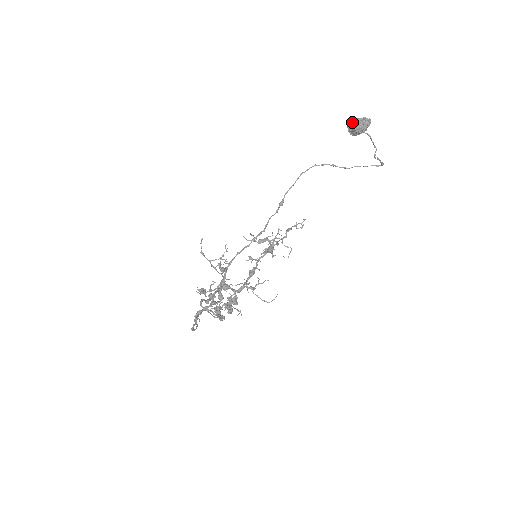
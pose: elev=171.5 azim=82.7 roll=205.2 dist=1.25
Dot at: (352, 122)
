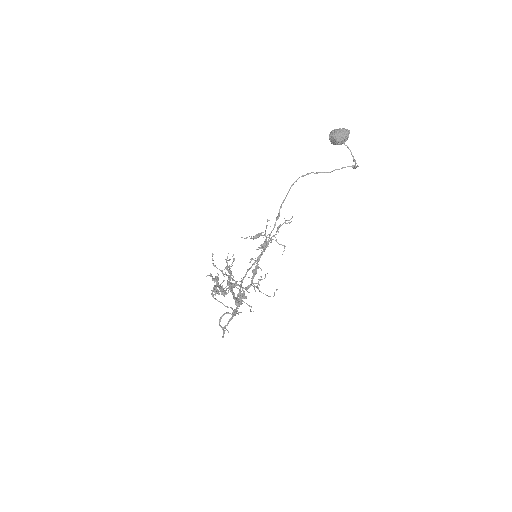
Dot at: (334, 135)
